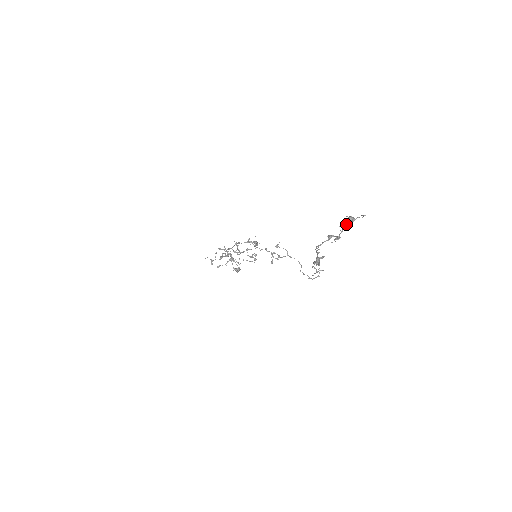
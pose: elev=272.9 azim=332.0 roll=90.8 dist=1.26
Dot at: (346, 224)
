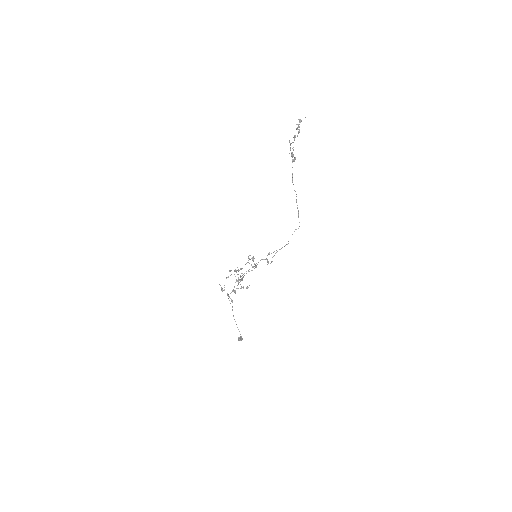
Dot at: (299, 124)
